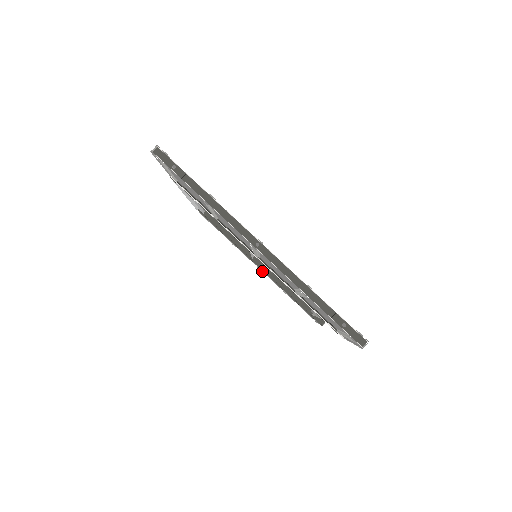
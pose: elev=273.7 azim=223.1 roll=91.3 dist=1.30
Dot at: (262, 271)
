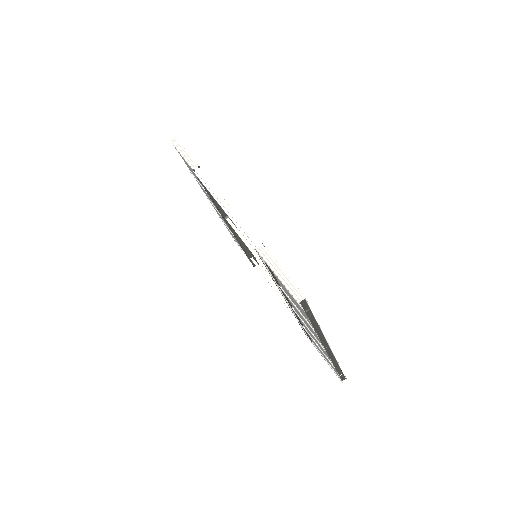
Dot at: occluded
